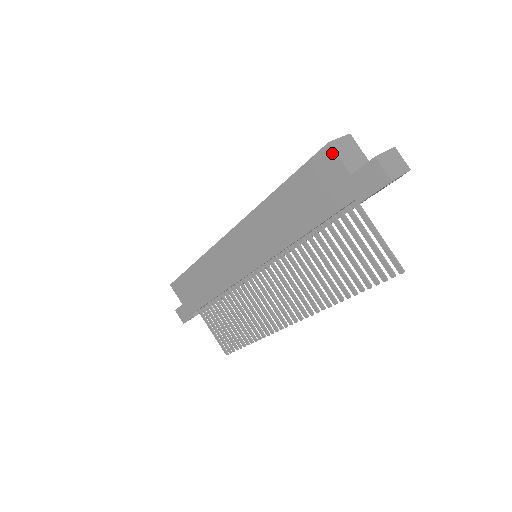
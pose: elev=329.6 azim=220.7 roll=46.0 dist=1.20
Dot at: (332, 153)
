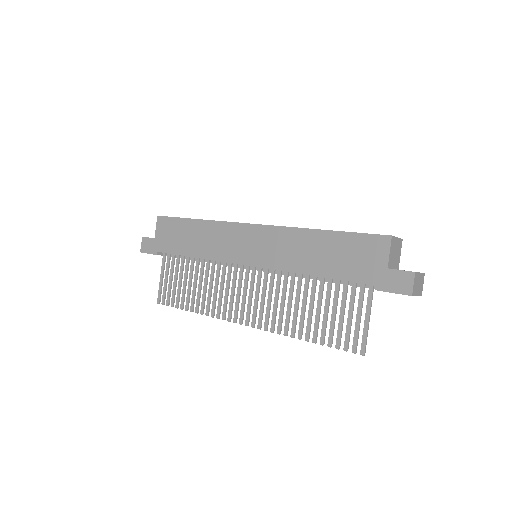
Dot at: (388, 244)
